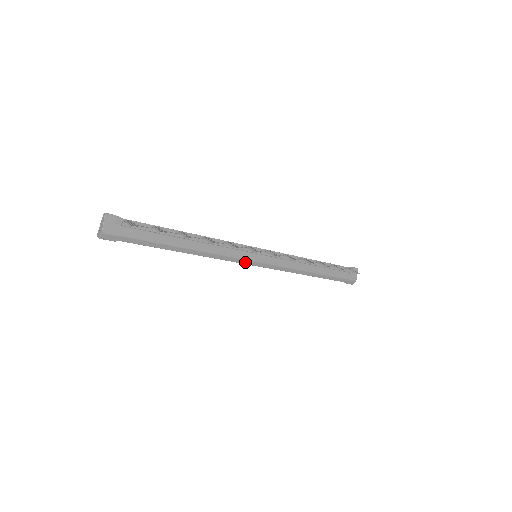
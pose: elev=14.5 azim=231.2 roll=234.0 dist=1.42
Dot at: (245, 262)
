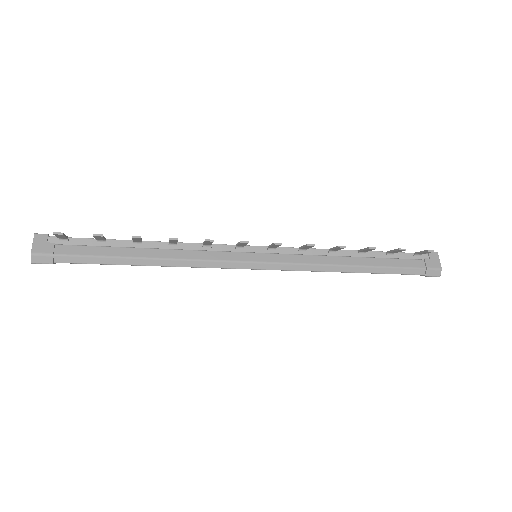
Dot at: (241, 266)
